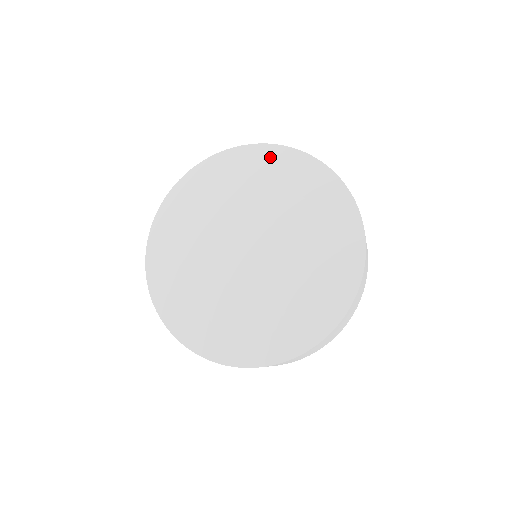
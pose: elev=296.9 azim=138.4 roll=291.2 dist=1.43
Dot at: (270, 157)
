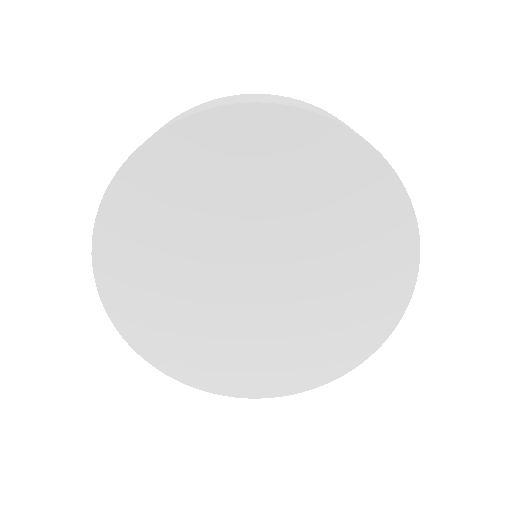
Dot at: (157, 163)
